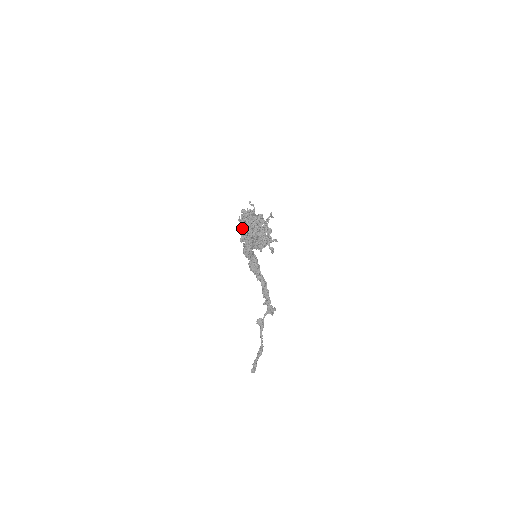
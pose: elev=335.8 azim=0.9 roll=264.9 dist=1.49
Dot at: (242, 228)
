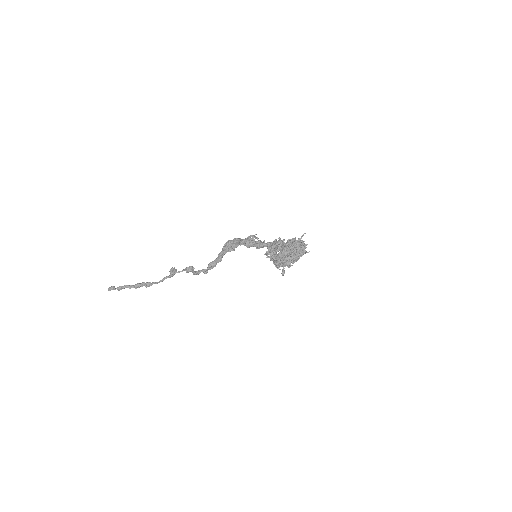
Dot at: (290, 251)
